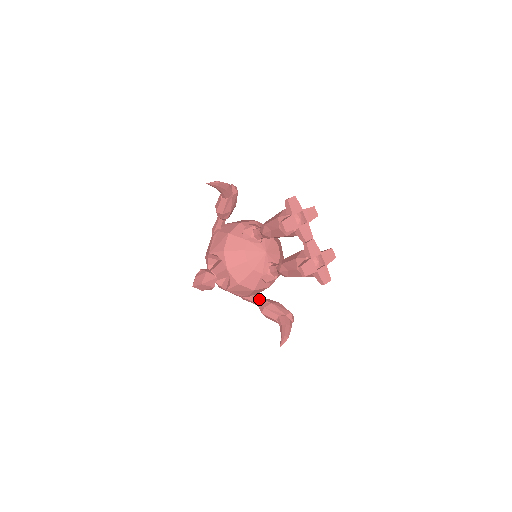
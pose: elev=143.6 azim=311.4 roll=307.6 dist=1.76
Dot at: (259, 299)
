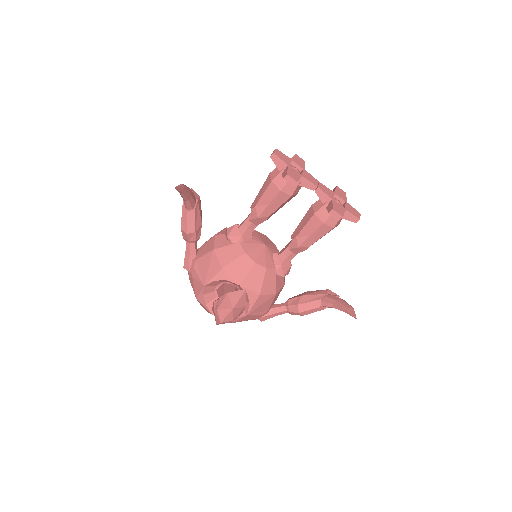
Dot at: (282, 305)
